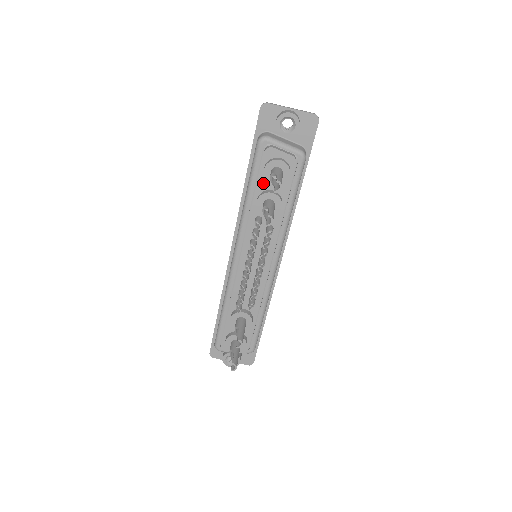
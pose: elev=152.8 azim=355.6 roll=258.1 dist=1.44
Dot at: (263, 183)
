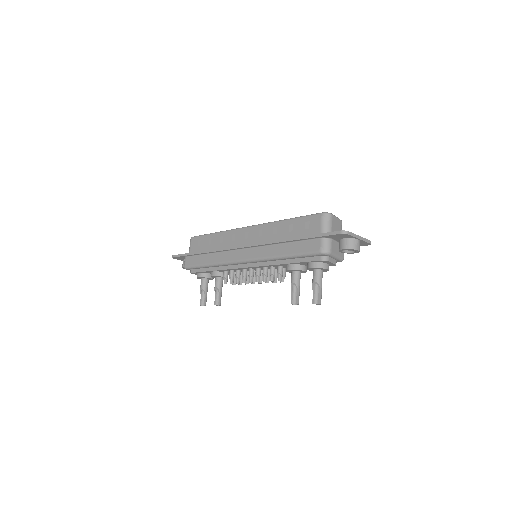
Dot at: (303, 263)
